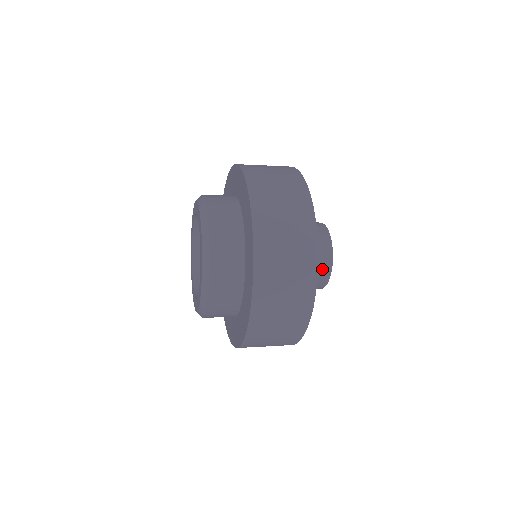
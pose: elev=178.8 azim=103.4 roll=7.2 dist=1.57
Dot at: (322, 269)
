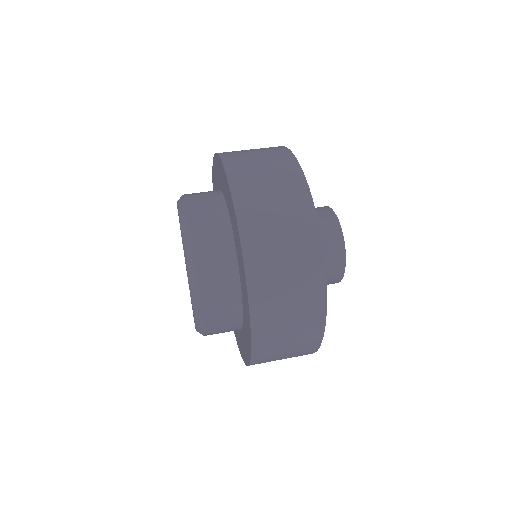
Dot at: occluded
